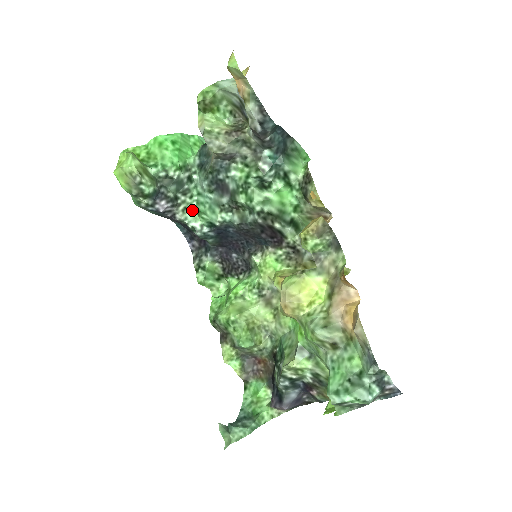
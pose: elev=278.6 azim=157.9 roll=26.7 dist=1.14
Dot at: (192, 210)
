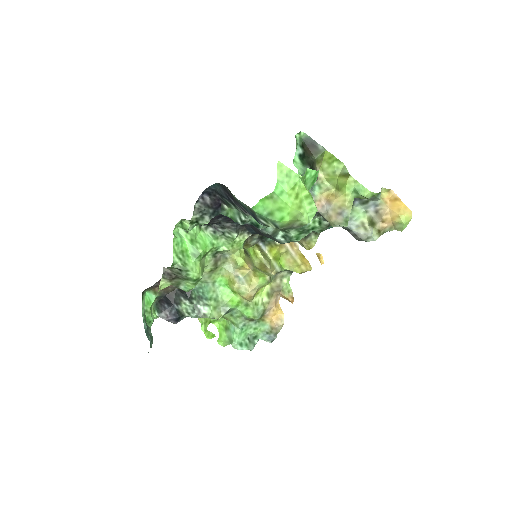
Dot at: occluded
